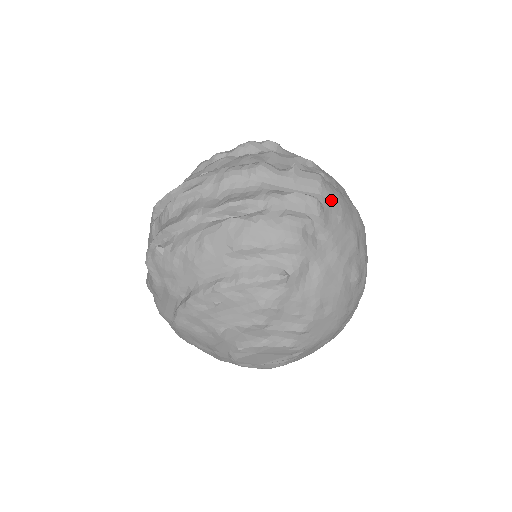
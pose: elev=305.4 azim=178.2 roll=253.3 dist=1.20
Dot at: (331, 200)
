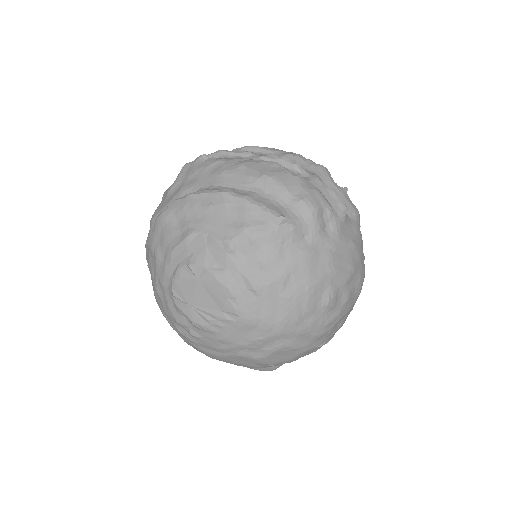
Dot at: (355, 229)
